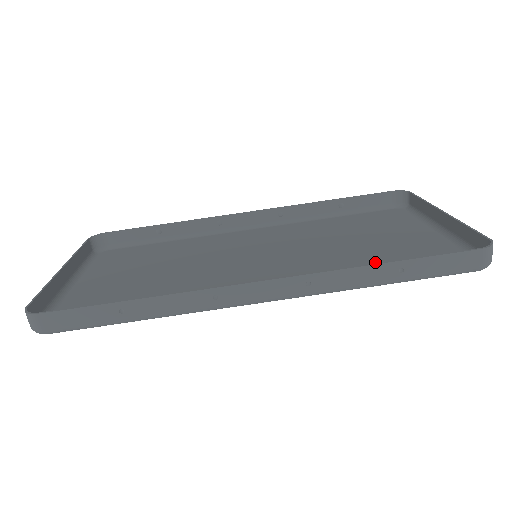
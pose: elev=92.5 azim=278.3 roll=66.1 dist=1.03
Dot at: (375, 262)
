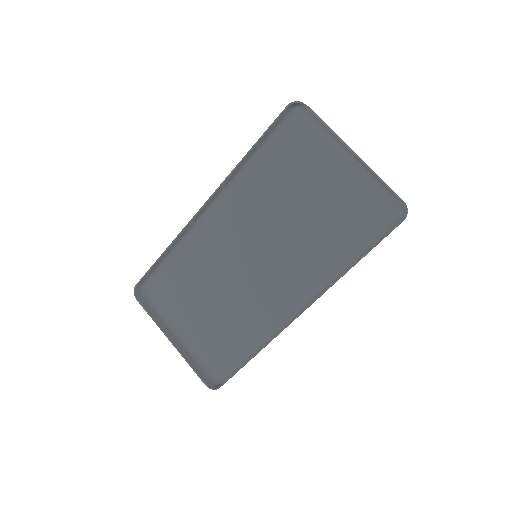
Dot at: (336, 232)
